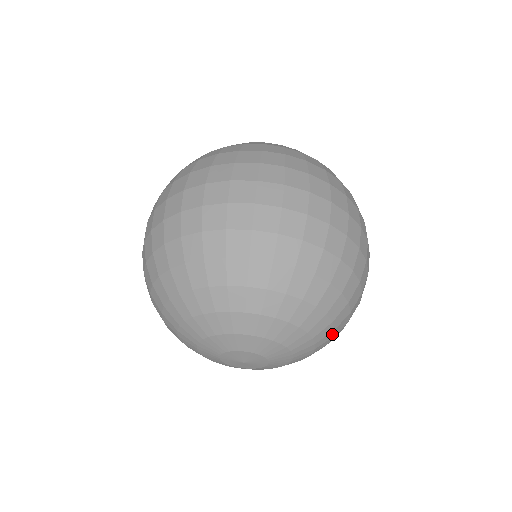
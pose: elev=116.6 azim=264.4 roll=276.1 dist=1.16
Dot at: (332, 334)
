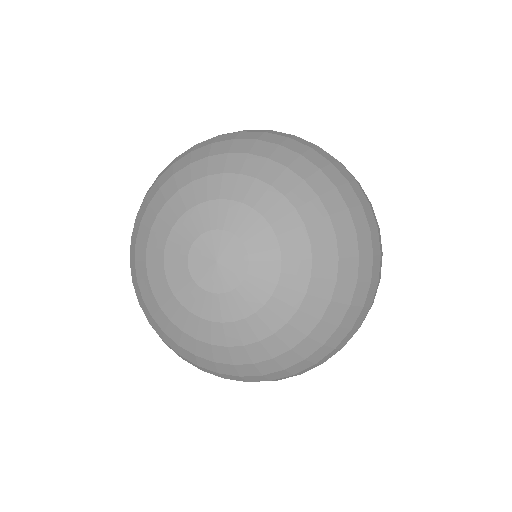
Dot at: (331, 290)
